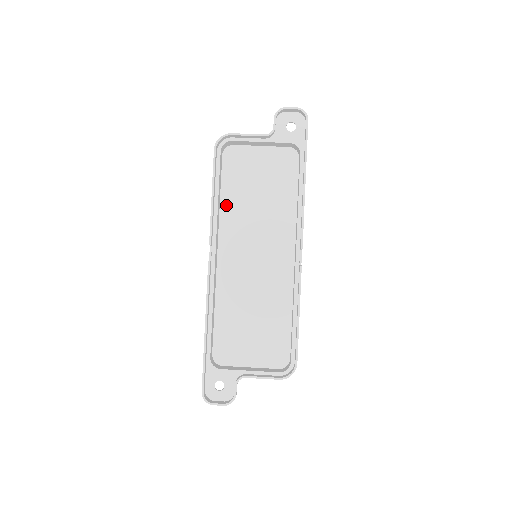
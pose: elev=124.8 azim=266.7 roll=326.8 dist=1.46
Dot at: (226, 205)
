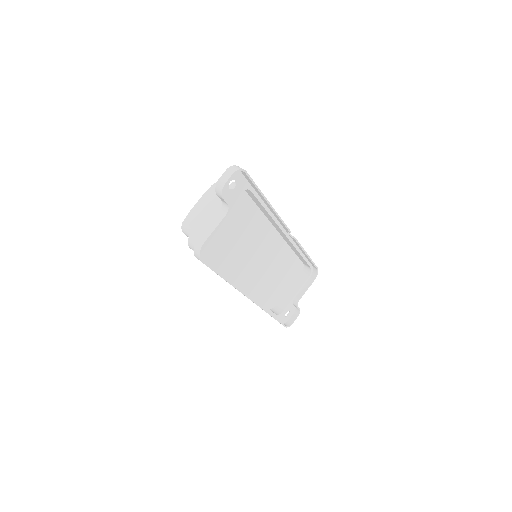
Dot at: (220, 262)
